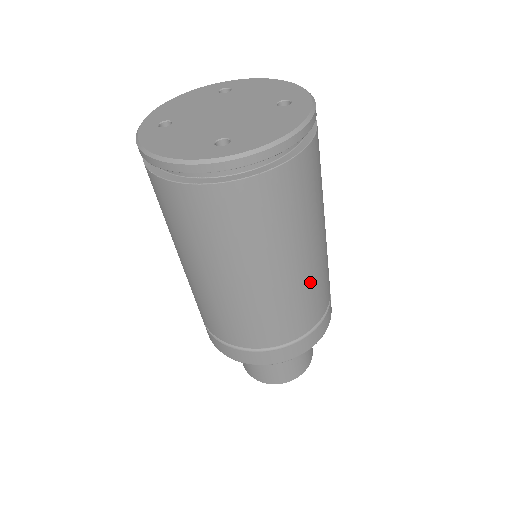
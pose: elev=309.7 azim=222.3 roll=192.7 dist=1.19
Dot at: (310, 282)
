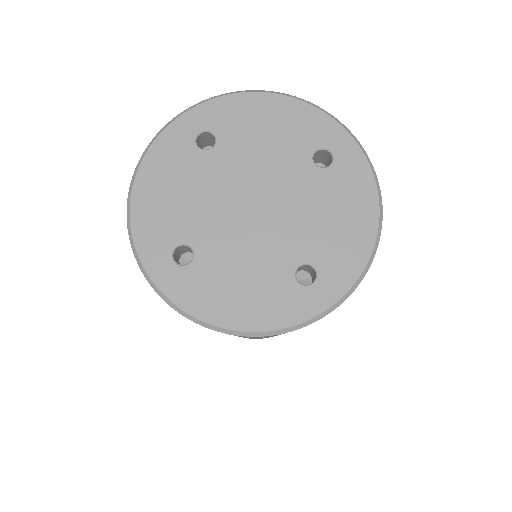
Dot at: occluded
